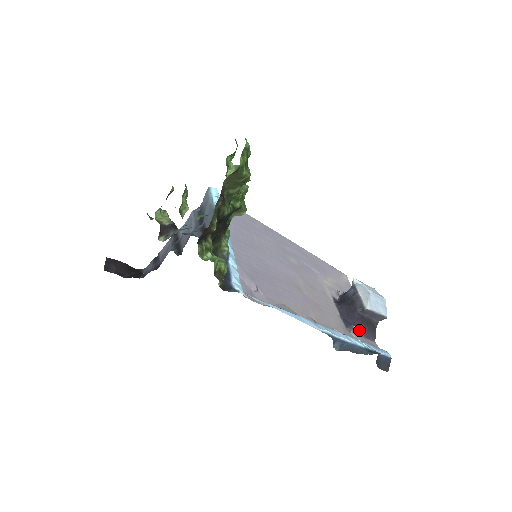
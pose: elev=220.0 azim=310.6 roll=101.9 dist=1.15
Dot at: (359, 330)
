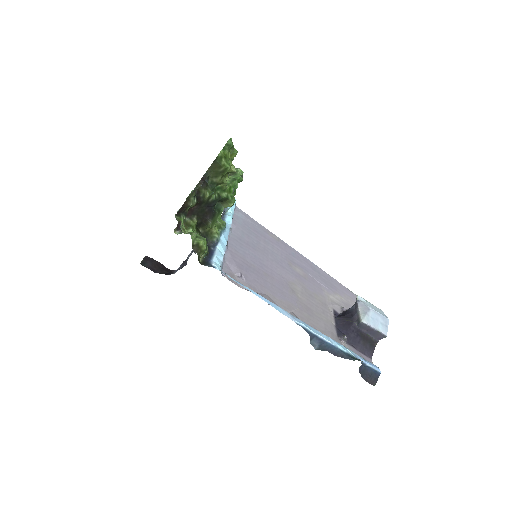
Dot at: (353, 342)
